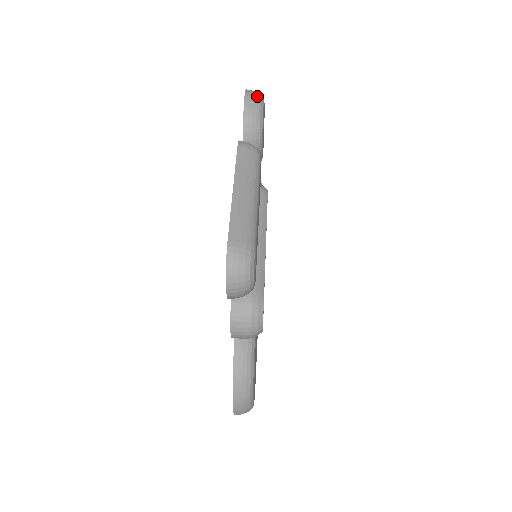
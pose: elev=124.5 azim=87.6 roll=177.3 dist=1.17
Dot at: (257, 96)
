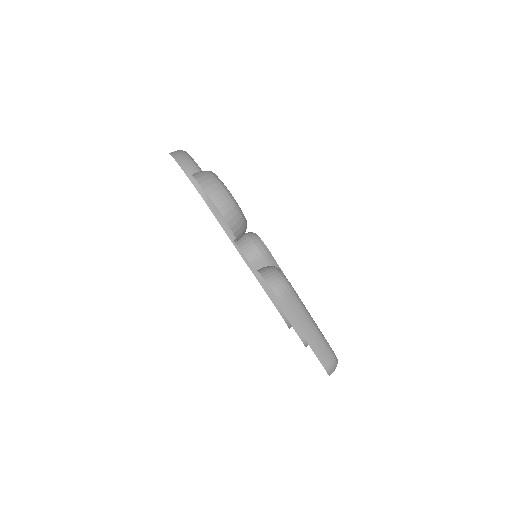
Dot at: (230, 204)
